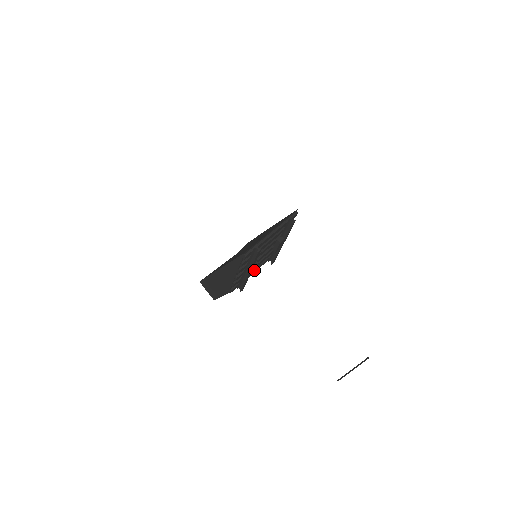
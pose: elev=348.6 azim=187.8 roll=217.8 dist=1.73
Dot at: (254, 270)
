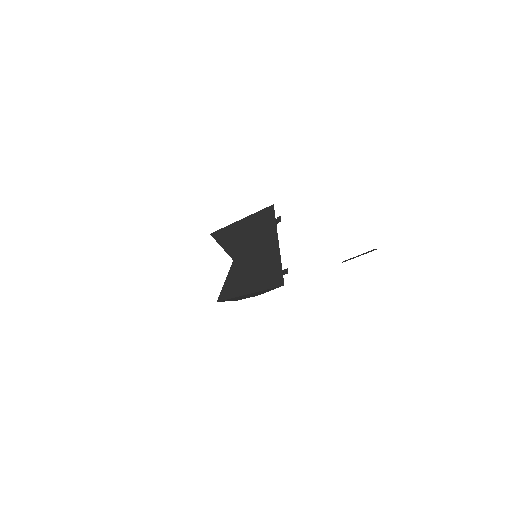
Dot at: occluded
